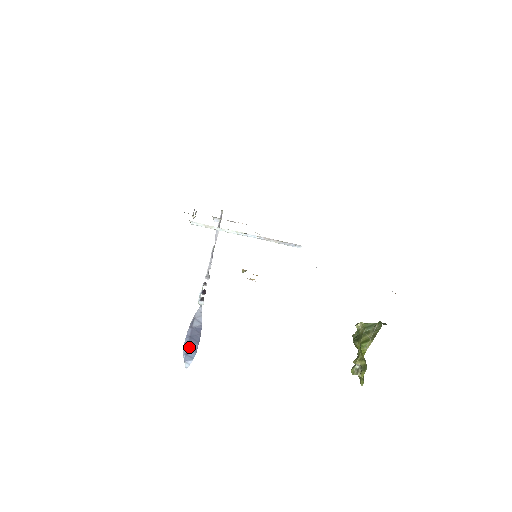
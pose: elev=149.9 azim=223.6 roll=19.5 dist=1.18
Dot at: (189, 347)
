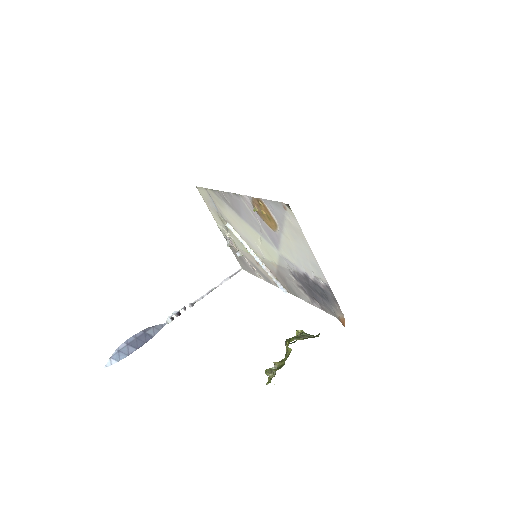
Dot at: (127, 346)
